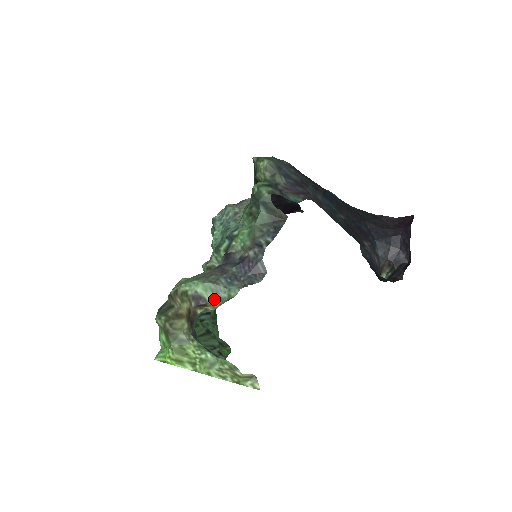
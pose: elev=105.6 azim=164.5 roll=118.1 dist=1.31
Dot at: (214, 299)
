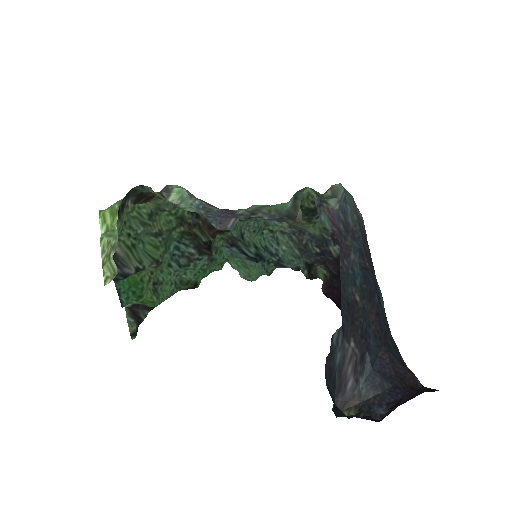
Dot at: (174, 202)
